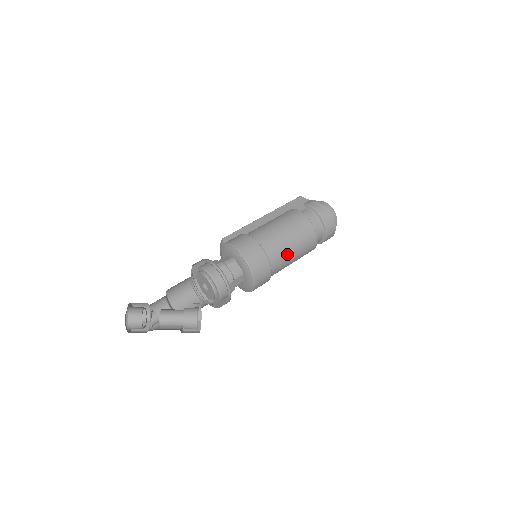
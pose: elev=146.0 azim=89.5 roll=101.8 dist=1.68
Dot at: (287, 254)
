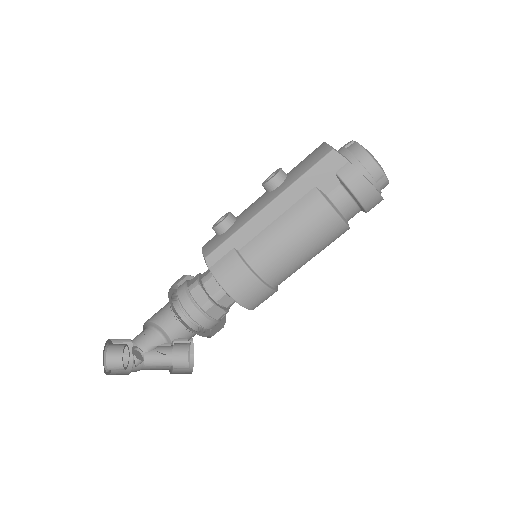
Dot at: occluded
